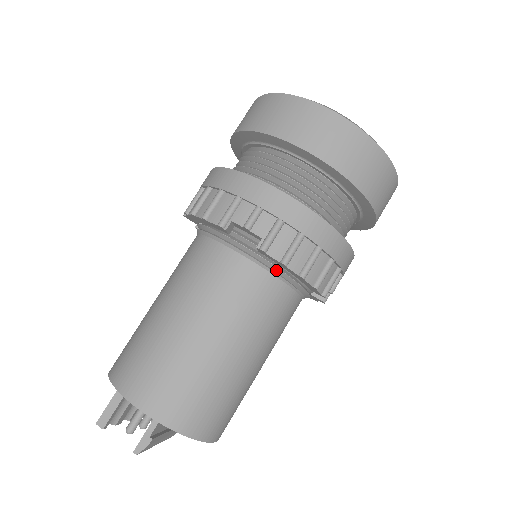
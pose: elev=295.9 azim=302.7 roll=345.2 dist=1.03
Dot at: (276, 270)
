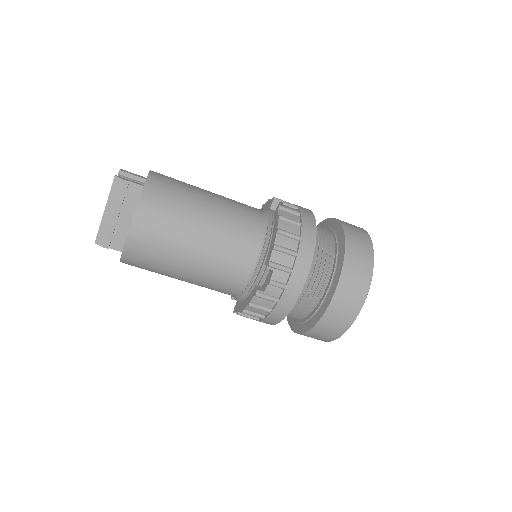
Dot at: (269, 227)
